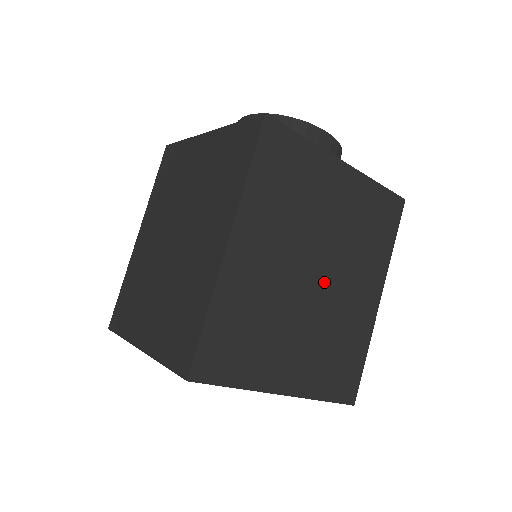
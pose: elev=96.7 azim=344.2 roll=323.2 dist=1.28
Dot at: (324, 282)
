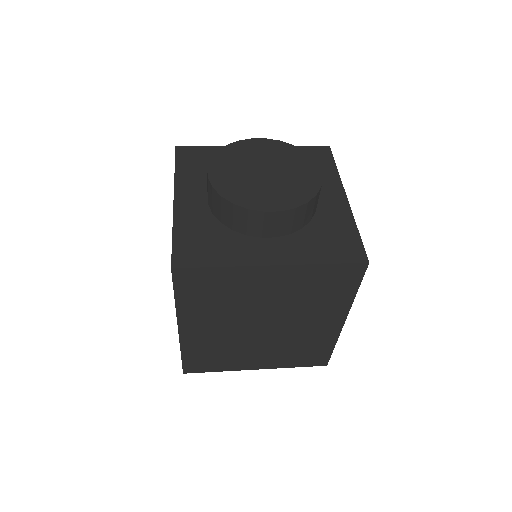
Dot at: (275, 327)
